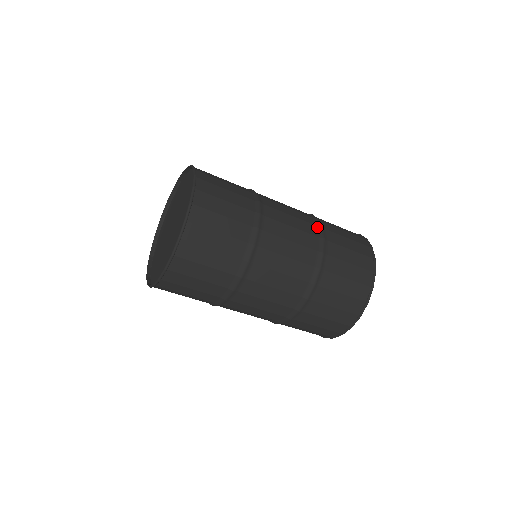
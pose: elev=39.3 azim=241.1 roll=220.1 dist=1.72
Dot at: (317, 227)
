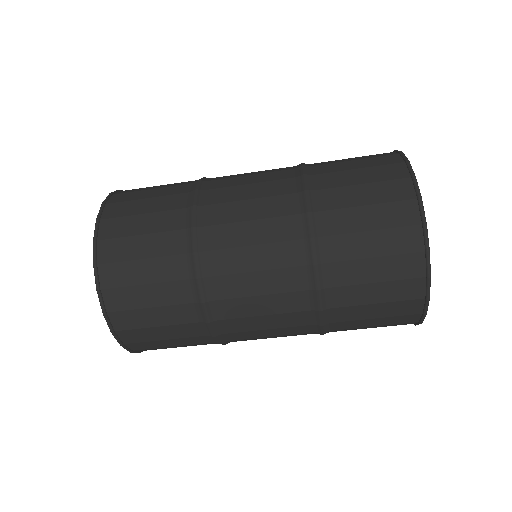
Dot at: (298, 195)
